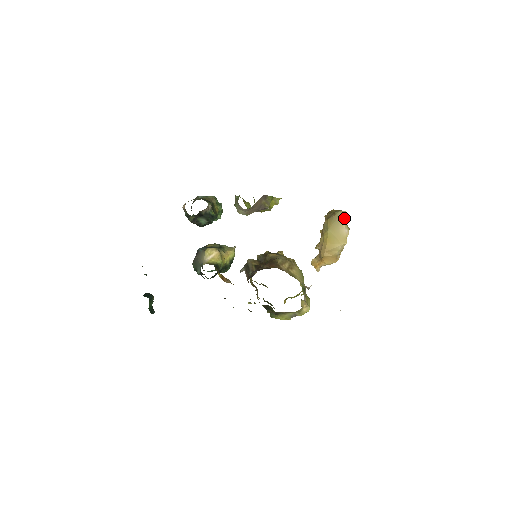
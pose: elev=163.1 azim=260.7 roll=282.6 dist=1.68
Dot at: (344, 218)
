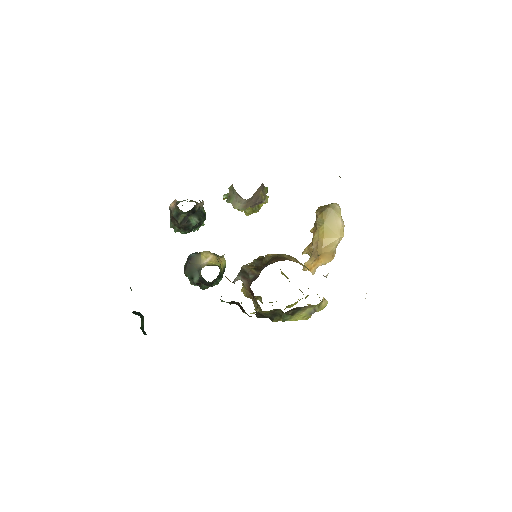
Dot at: (338, 209)
